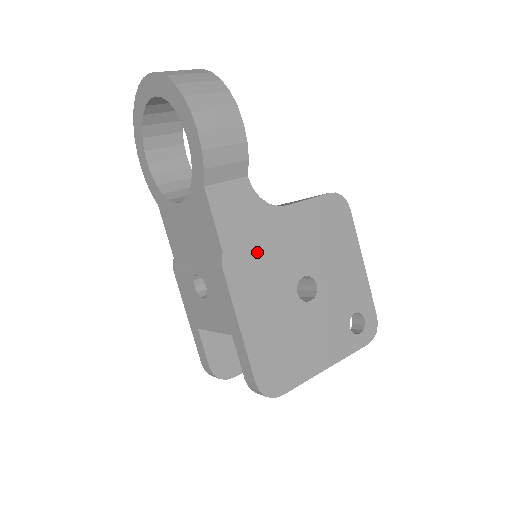
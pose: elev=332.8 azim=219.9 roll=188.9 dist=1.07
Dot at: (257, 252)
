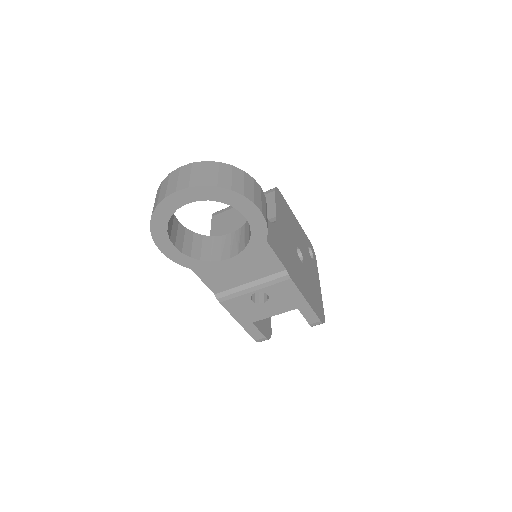
Dot at: (288, 255)
